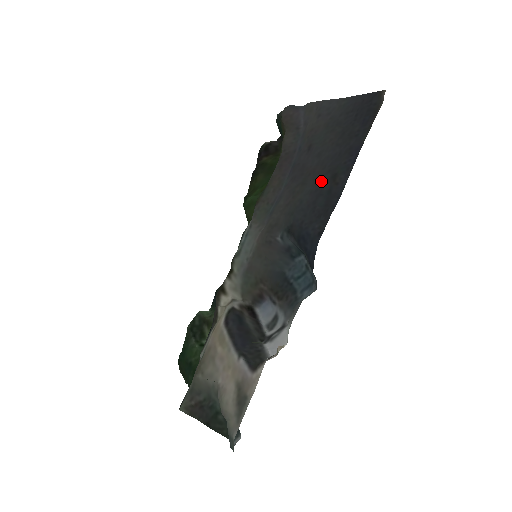
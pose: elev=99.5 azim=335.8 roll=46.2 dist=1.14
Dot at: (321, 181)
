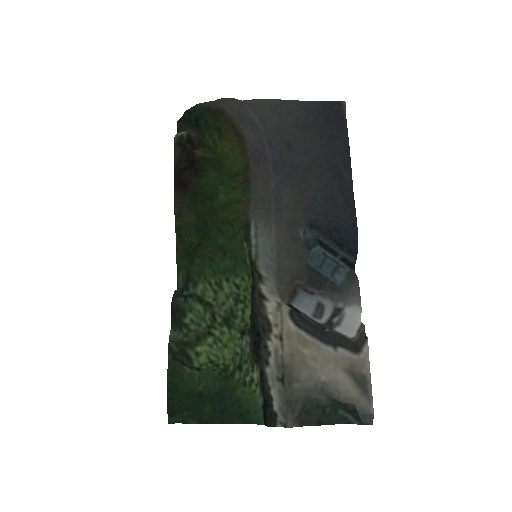
Dot at: (326, 178)
